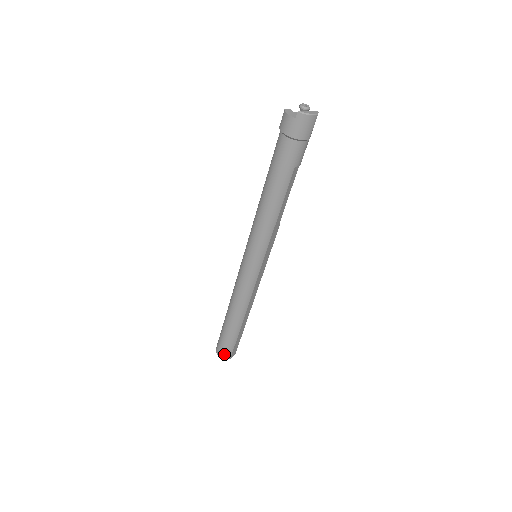
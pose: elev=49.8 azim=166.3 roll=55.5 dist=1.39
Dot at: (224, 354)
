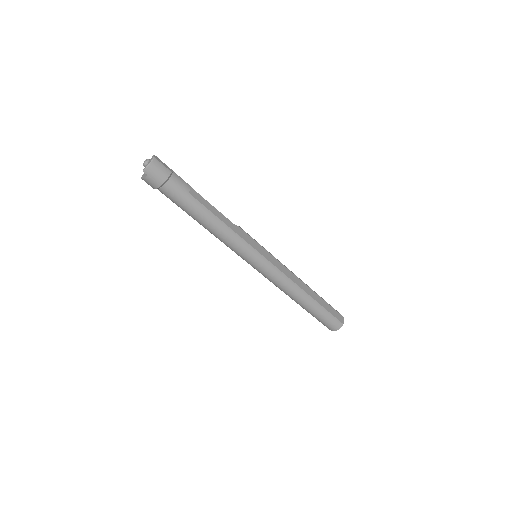
Dot at: (334, 326)
